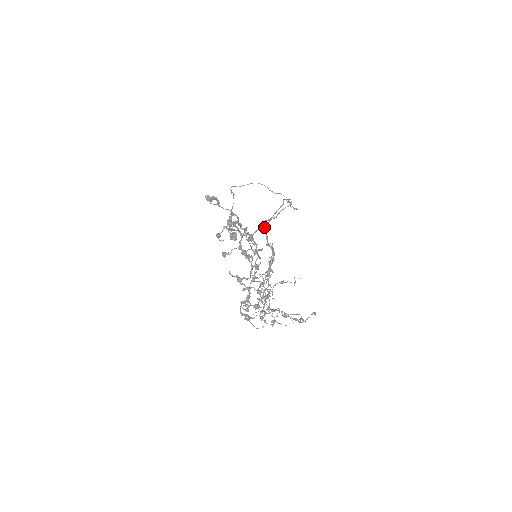
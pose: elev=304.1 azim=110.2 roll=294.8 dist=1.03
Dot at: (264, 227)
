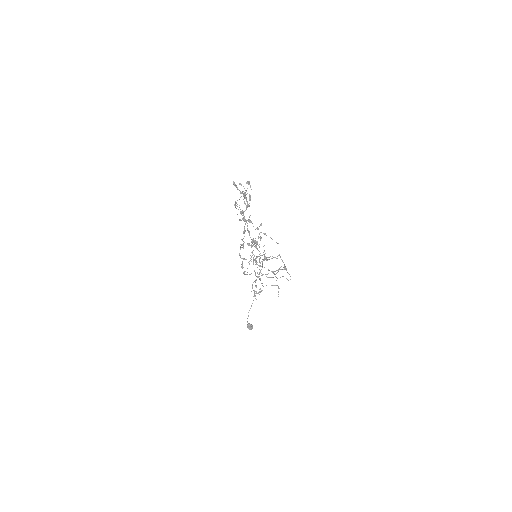
Dot at: occluded
